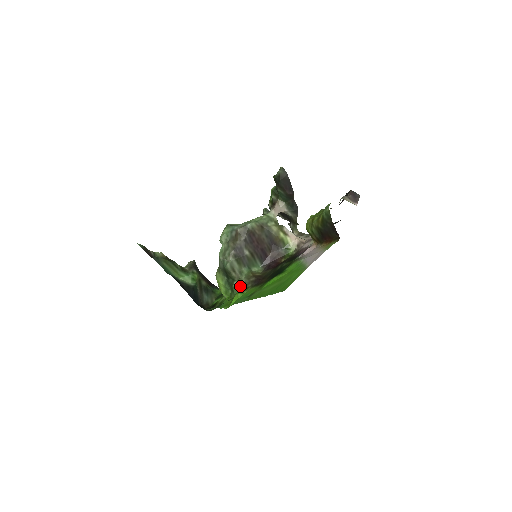
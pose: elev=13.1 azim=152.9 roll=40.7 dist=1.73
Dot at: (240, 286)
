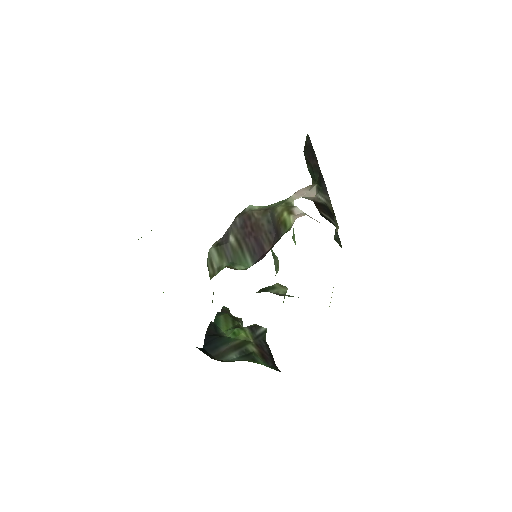
Dot at: occluded
